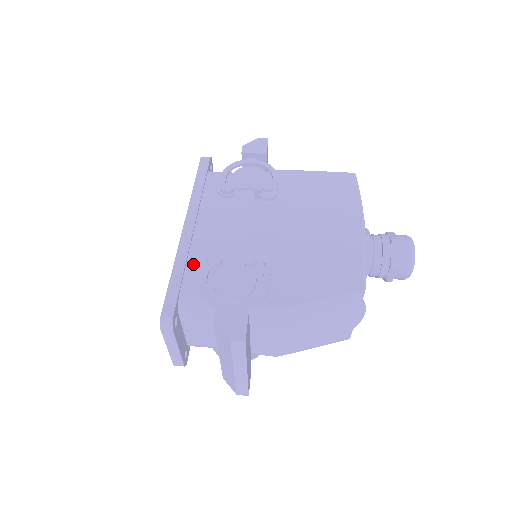
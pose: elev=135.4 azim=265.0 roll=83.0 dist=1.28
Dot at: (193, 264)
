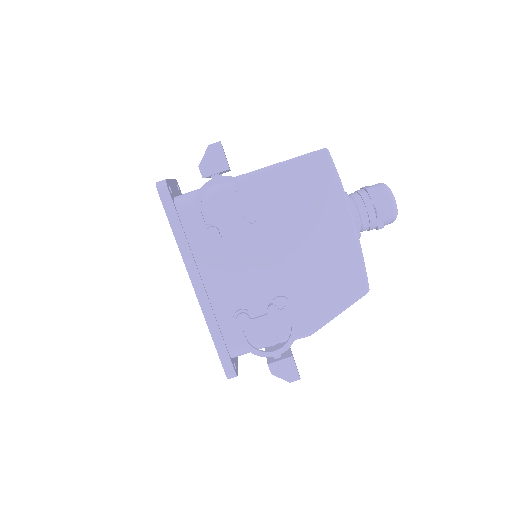
Dot at: (224, 322)
